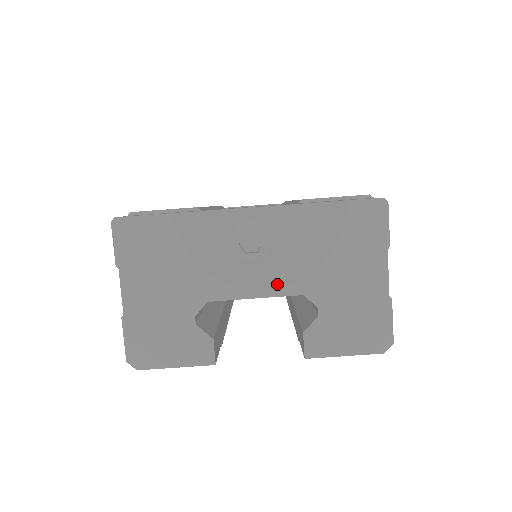
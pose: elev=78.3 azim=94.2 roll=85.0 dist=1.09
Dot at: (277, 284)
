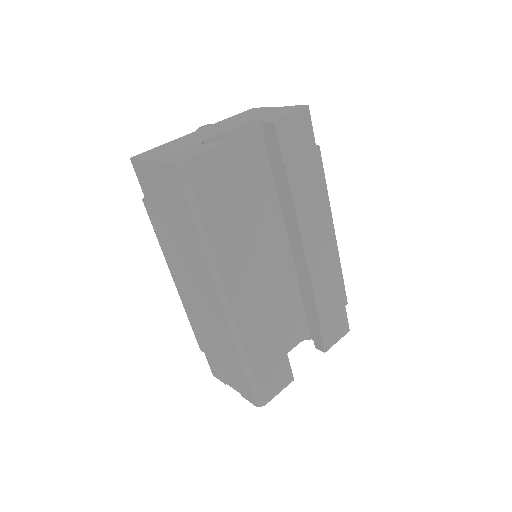
Dot at: (232, 127)
